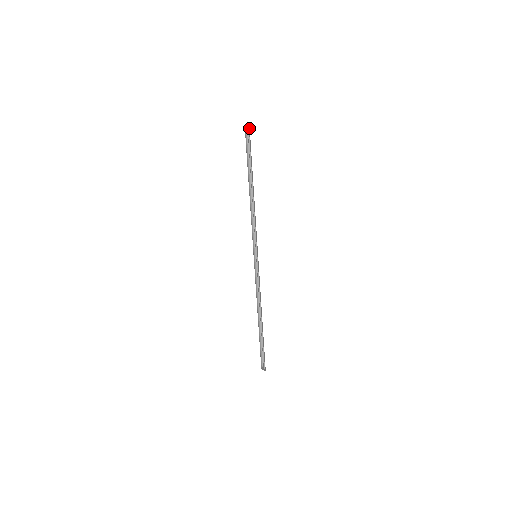
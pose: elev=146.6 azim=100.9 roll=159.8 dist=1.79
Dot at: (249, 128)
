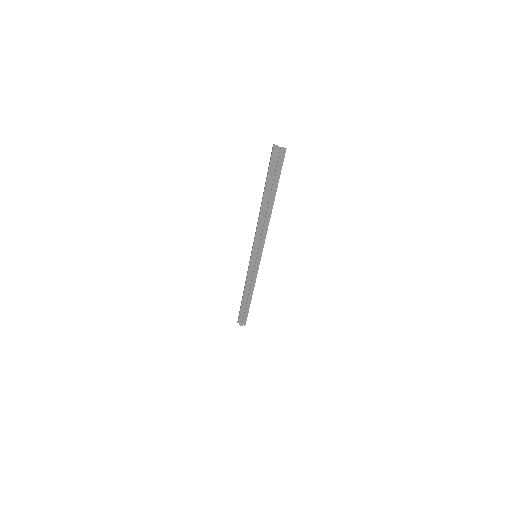
Dot at: (284, 149)
